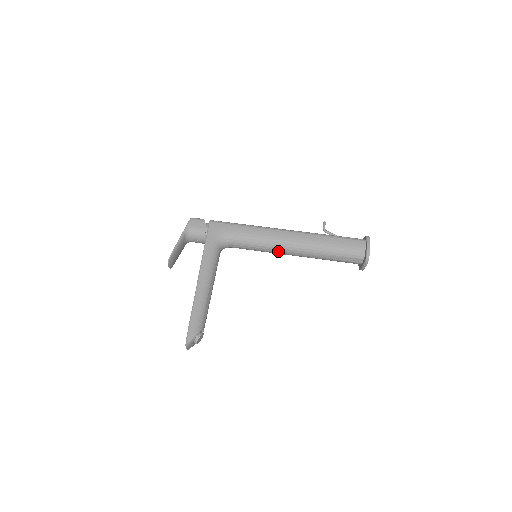
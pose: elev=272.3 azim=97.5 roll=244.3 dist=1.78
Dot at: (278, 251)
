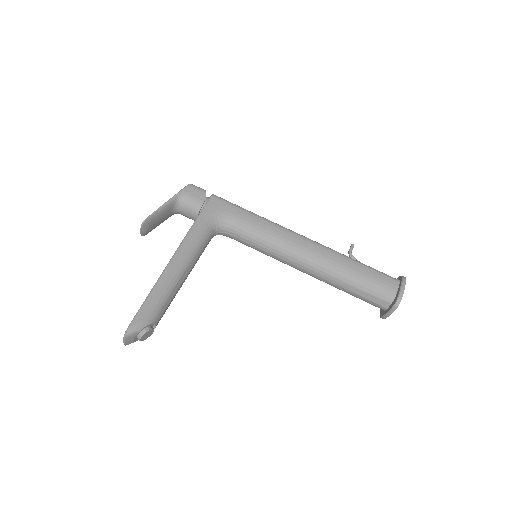
Dot at: (286, 259)
